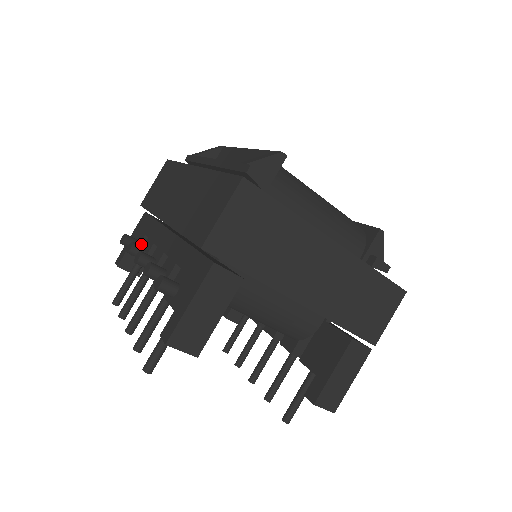
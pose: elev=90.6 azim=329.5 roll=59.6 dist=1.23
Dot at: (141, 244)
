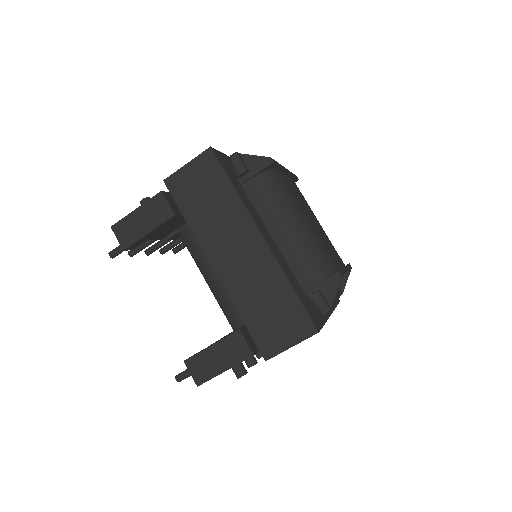
Dot at: occluded
